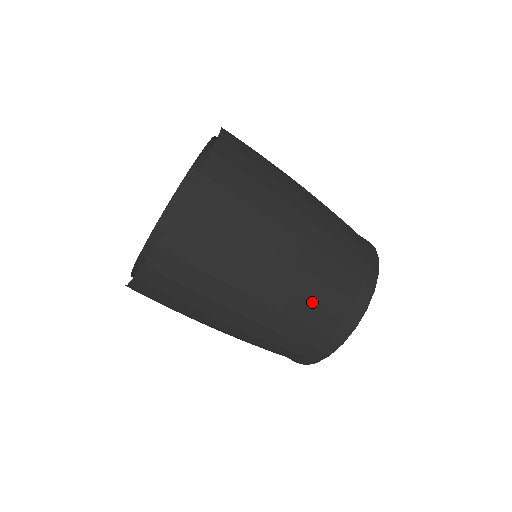
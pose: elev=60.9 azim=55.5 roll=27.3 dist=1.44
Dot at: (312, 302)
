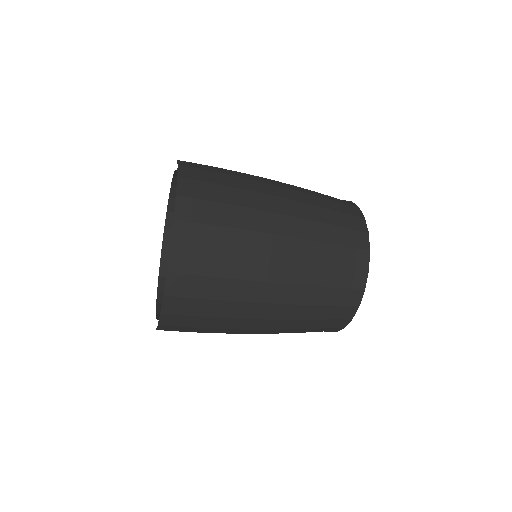
Dot at: (304, 319)
